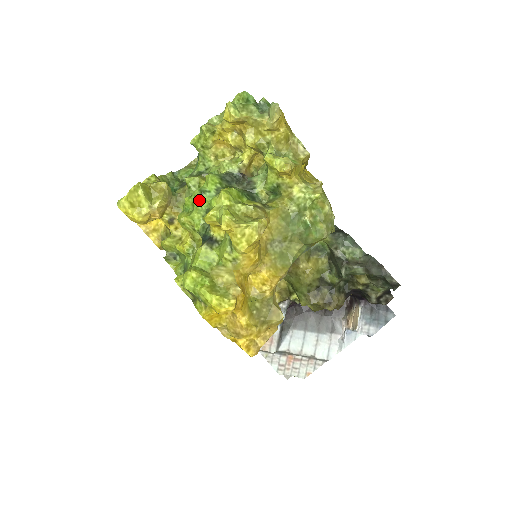
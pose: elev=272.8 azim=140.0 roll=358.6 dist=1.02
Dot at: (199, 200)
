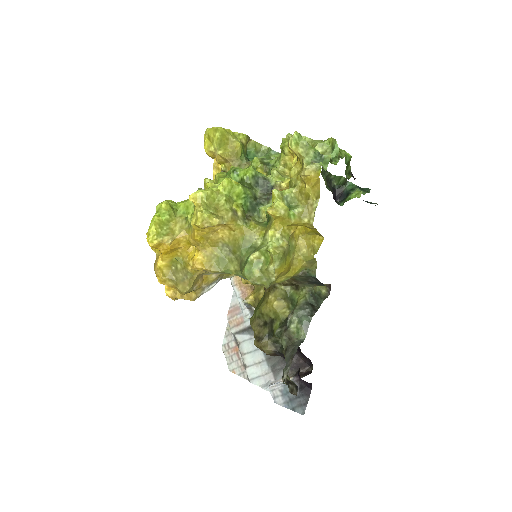
Dot at: (231, 174)
